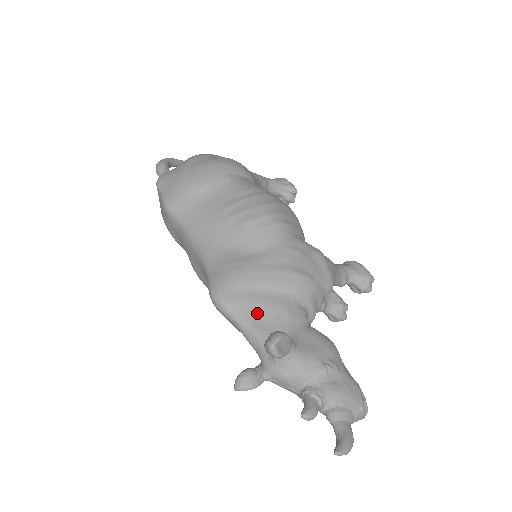
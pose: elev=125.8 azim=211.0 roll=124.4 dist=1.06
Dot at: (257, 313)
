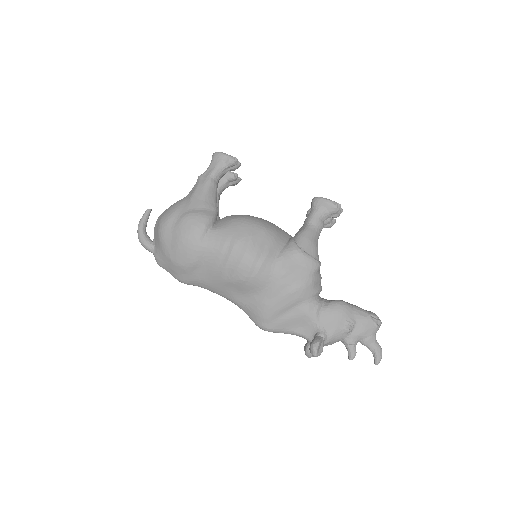
Dot at: (292, 325)
